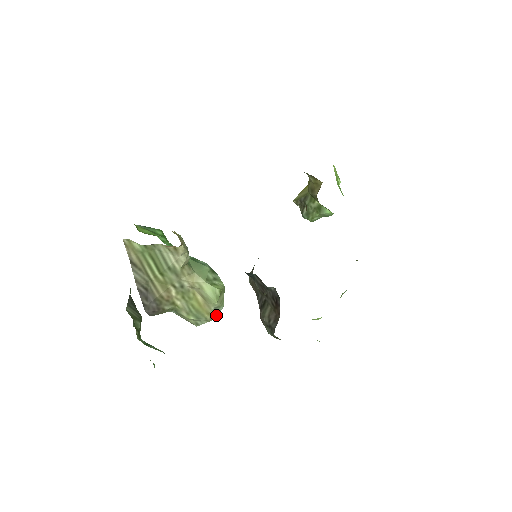
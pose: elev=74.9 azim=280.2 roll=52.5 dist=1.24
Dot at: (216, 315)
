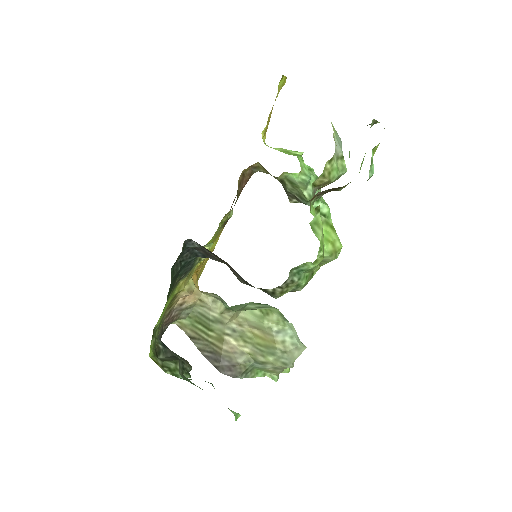
Dot at: (291, 342)
